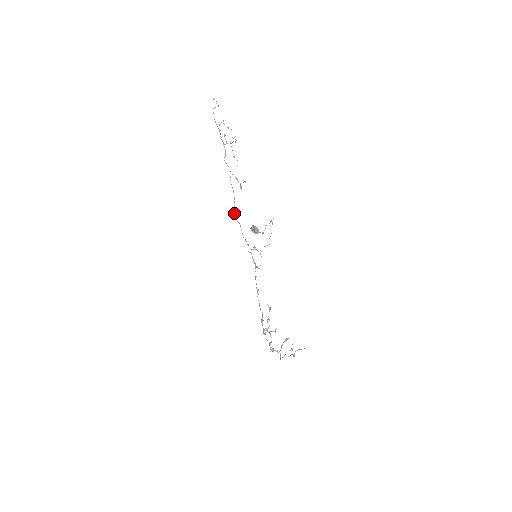
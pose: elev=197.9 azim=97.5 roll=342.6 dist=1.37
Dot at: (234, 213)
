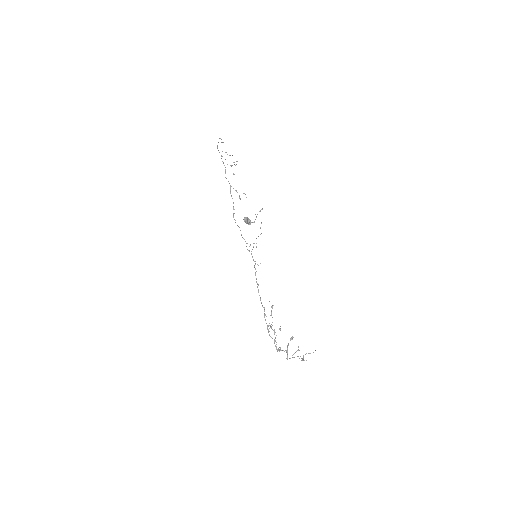
Dot at: (233, 217)
